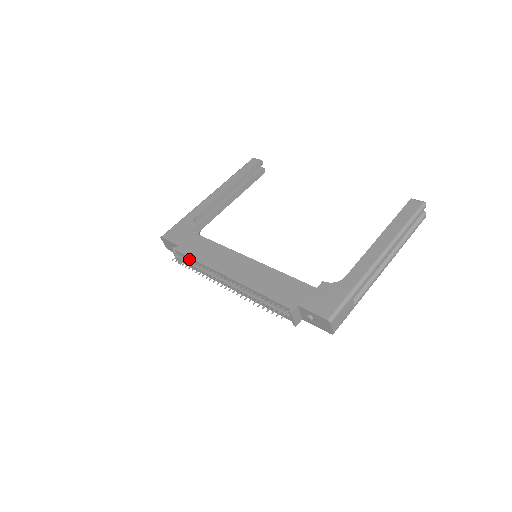
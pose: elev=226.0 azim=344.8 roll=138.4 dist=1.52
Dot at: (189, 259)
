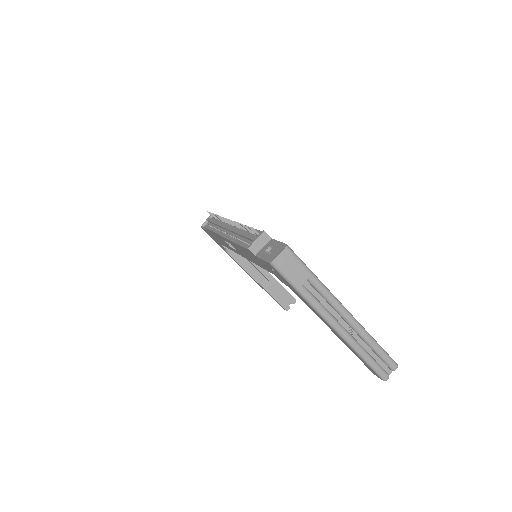
Dot at: occluded
